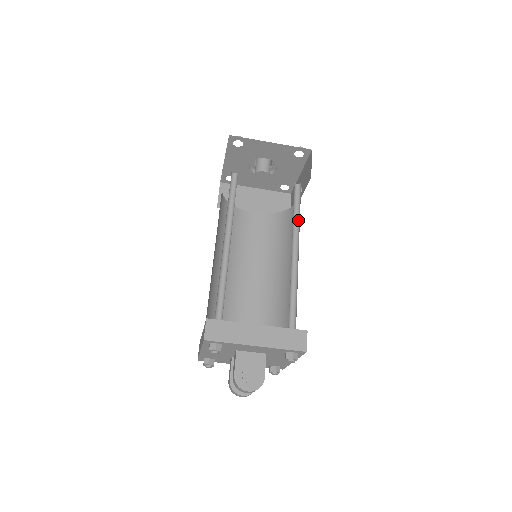
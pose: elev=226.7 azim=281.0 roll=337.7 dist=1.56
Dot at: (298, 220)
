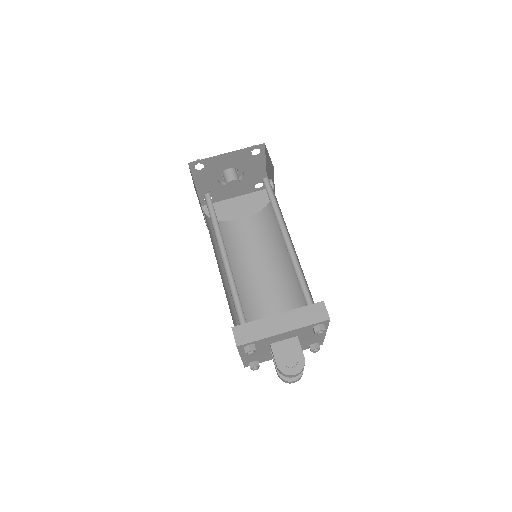
Dot at: (278, 209)
